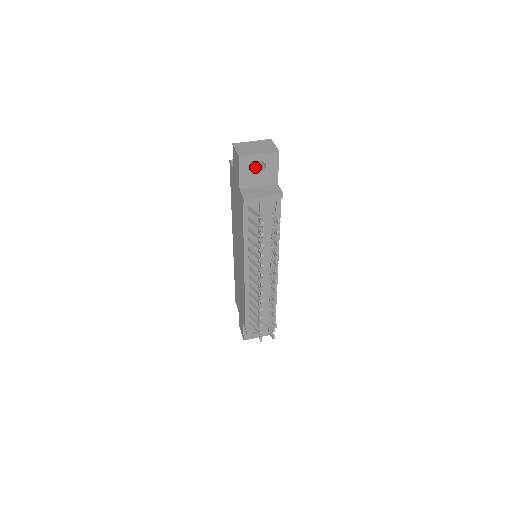
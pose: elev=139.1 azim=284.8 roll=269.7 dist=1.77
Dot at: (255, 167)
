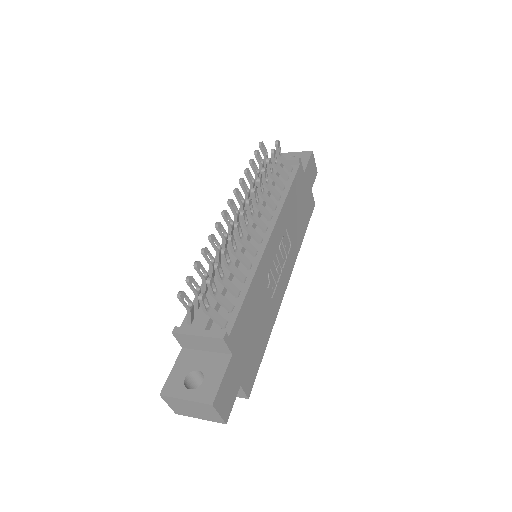
Dot at: occluded
